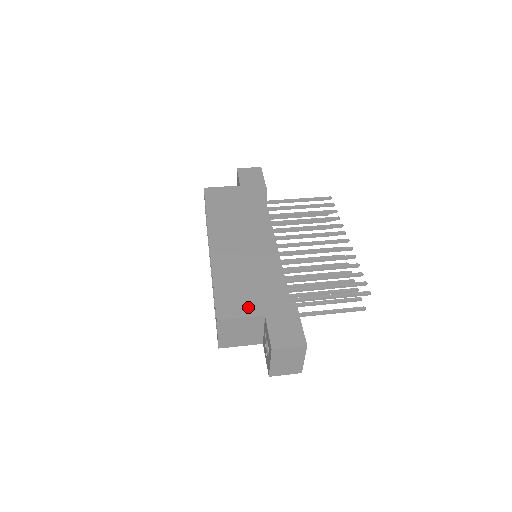
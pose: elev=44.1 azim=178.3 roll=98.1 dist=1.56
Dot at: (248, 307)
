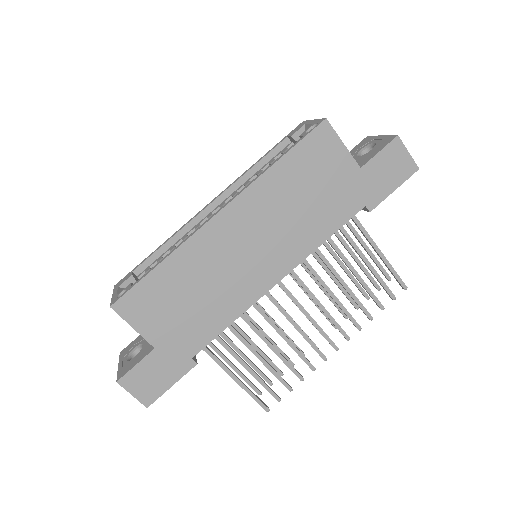
Dot at: (153, 325)
